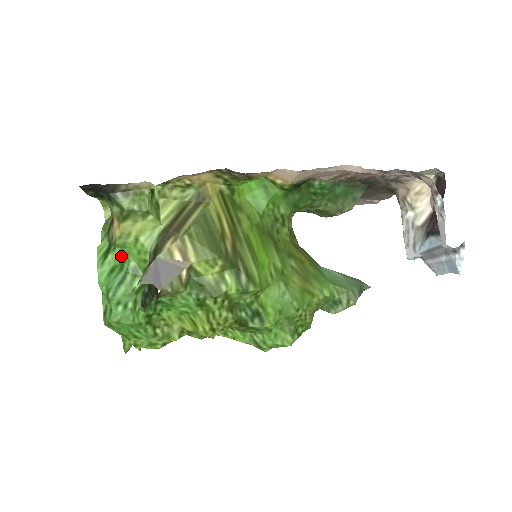
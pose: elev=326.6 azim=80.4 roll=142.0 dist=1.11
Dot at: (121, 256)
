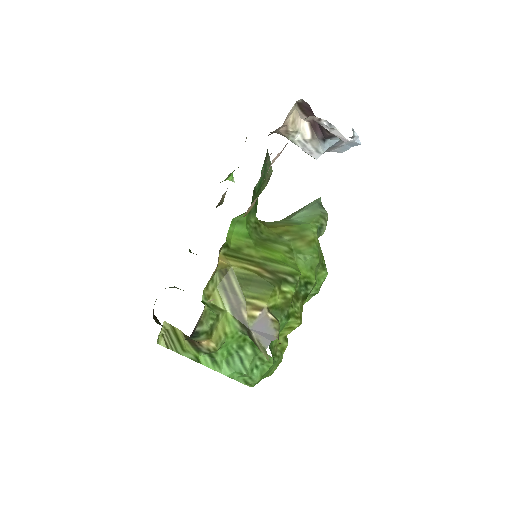
Dot at: (224, 351)
